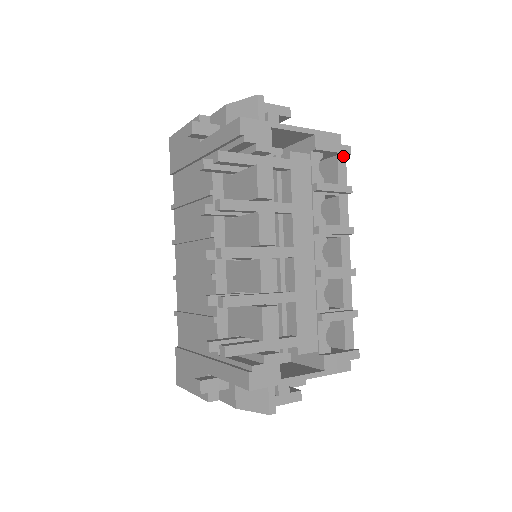
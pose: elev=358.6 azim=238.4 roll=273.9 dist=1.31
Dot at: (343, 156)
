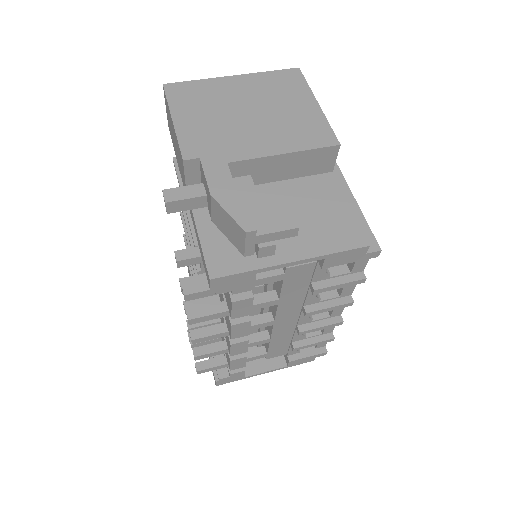
Dot at: occluded
